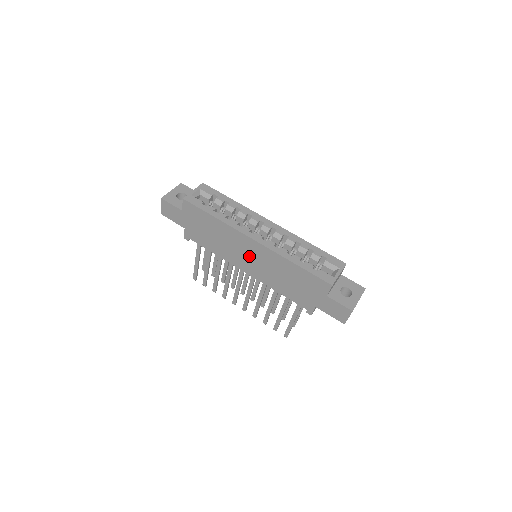
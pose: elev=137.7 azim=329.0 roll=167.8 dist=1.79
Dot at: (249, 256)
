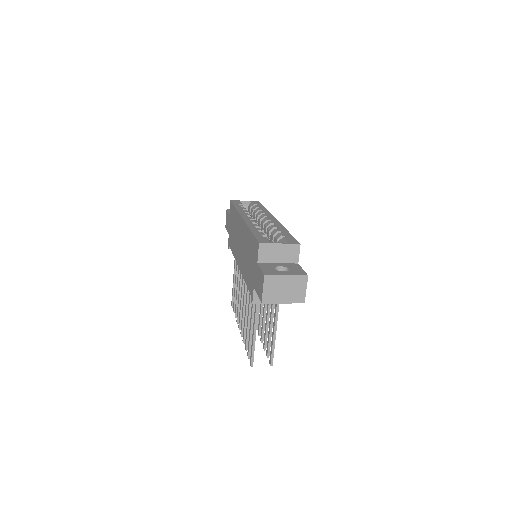
Dot at: (240, 241)
